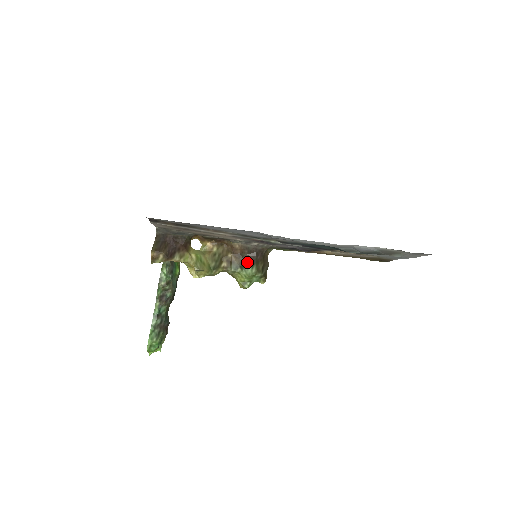
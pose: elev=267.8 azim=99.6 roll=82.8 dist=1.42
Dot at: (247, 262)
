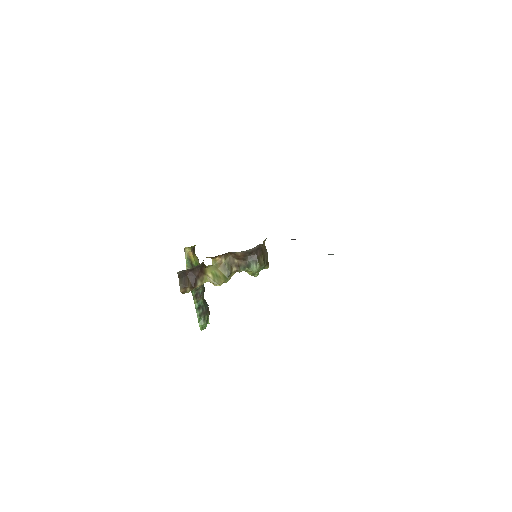
Dot at: (251, 262)
